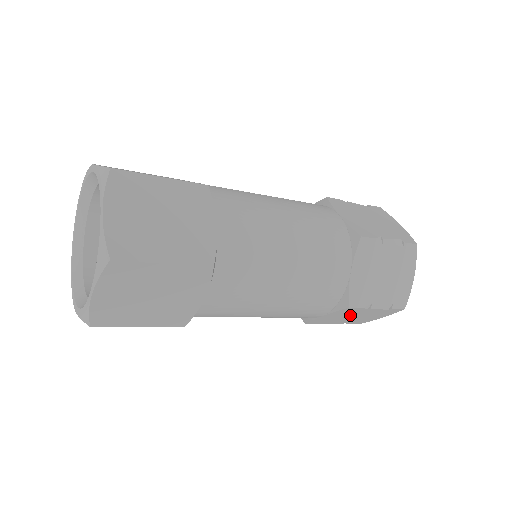
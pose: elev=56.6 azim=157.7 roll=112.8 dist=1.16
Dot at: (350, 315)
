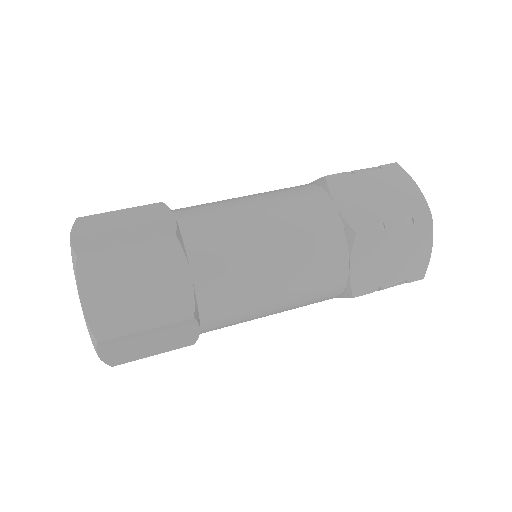
Dot at: occluded
